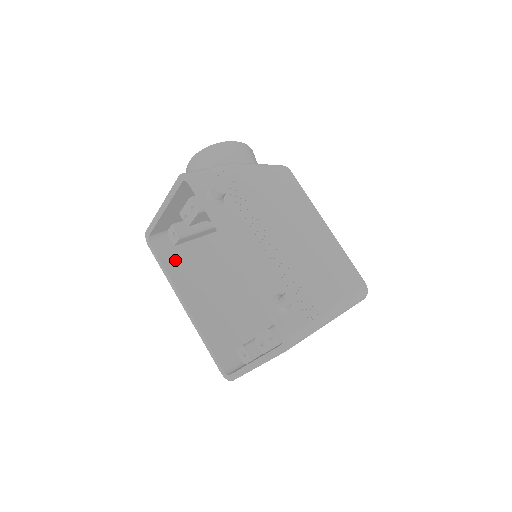
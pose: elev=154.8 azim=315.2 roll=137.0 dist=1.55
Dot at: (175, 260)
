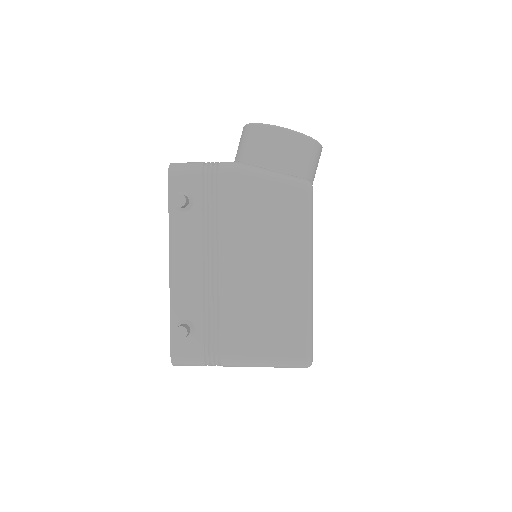
Dot at: occluded
